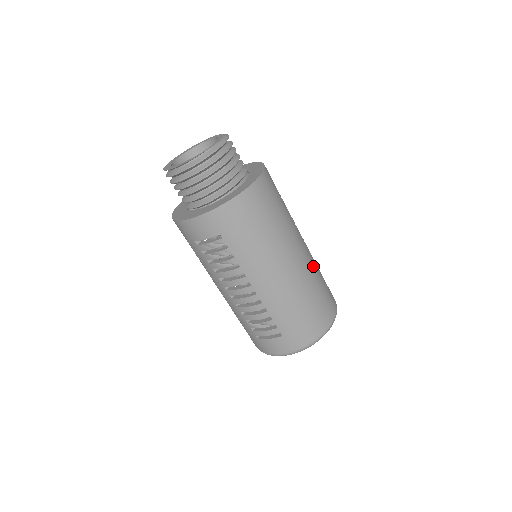
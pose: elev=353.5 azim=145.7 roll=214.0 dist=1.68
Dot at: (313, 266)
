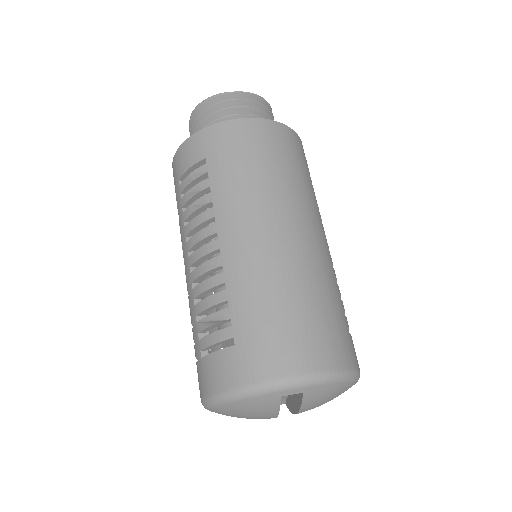
Dot at: (328, 272)
